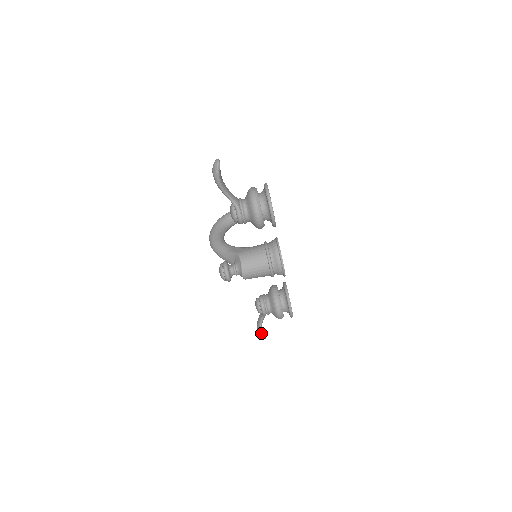
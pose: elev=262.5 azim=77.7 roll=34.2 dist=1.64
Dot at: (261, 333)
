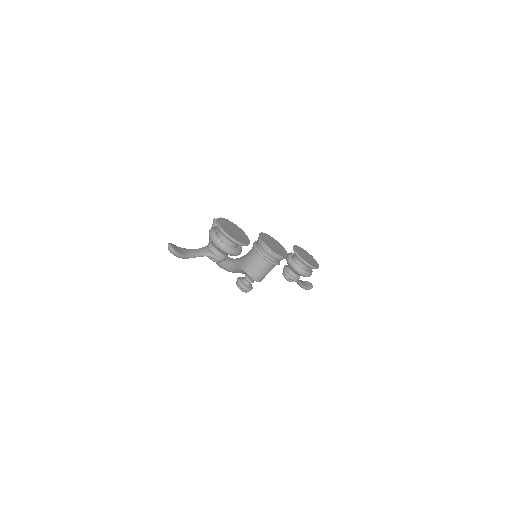
Dot at: (306, 288)
